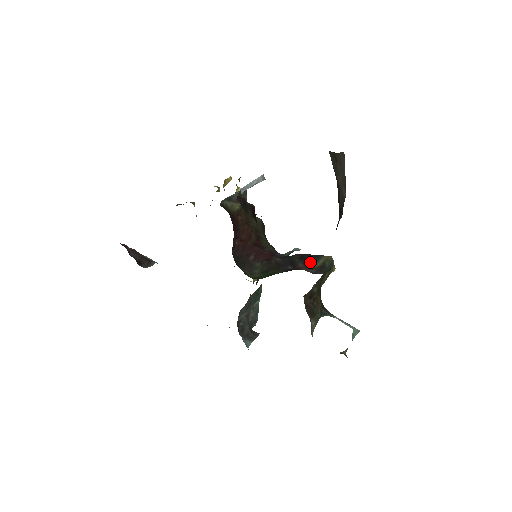
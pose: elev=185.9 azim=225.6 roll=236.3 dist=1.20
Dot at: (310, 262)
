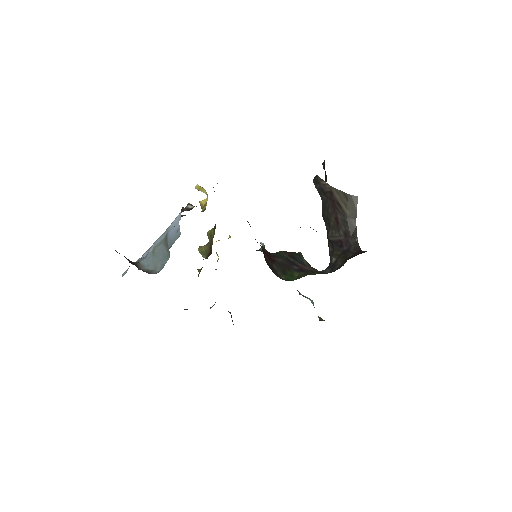
Dot at: (301, 261)
